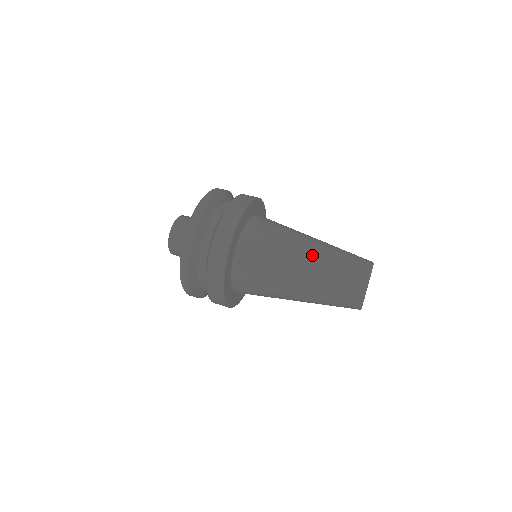
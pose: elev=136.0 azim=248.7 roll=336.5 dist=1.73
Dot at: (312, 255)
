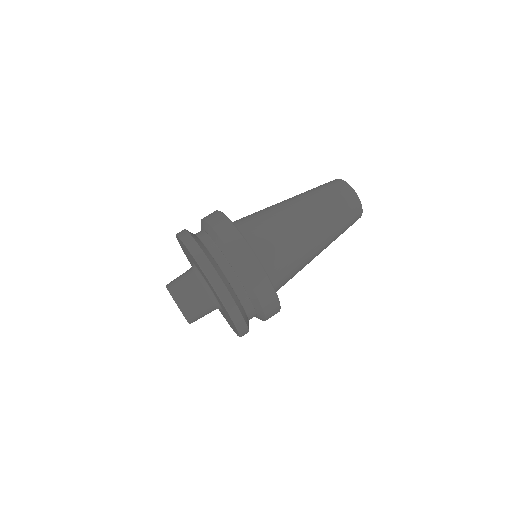
Dot at: (311, 216)
